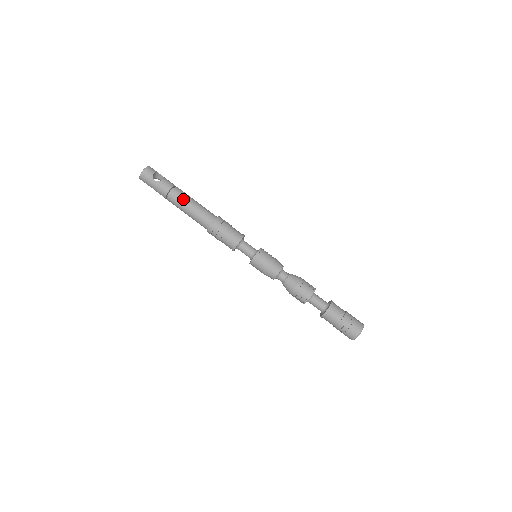
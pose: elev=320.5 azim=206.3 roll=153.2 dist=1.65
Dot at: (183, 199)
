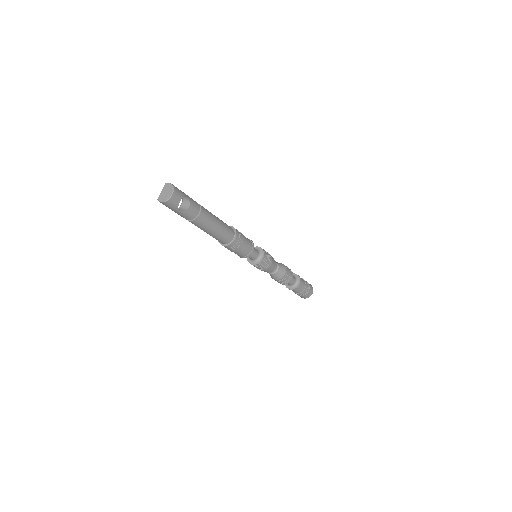
Dot at: (207, 225)
